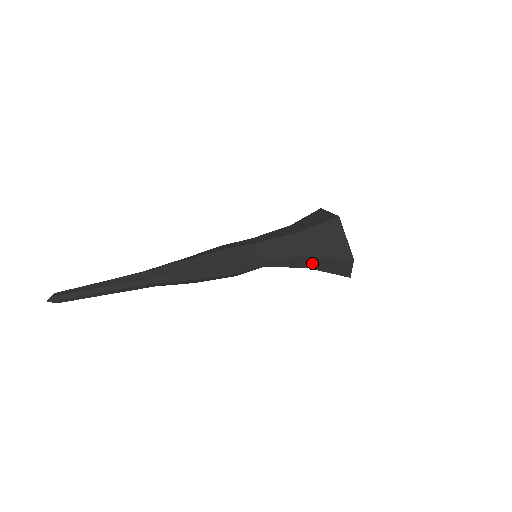
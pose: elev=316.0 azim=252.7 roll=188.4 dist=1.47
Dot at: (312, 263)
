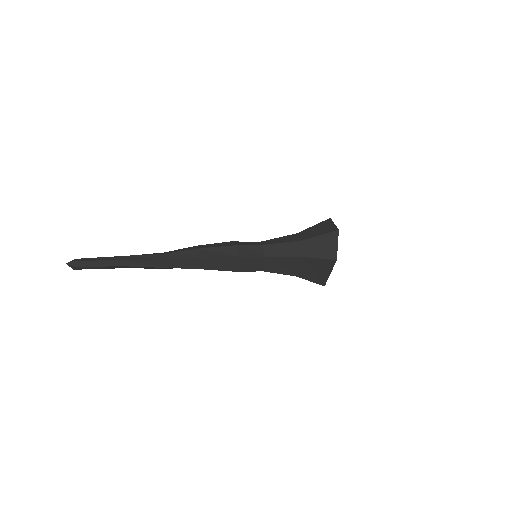
Dot at: (302, 236)
